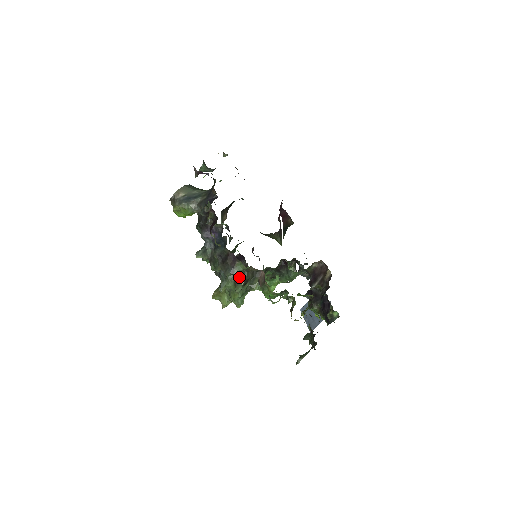
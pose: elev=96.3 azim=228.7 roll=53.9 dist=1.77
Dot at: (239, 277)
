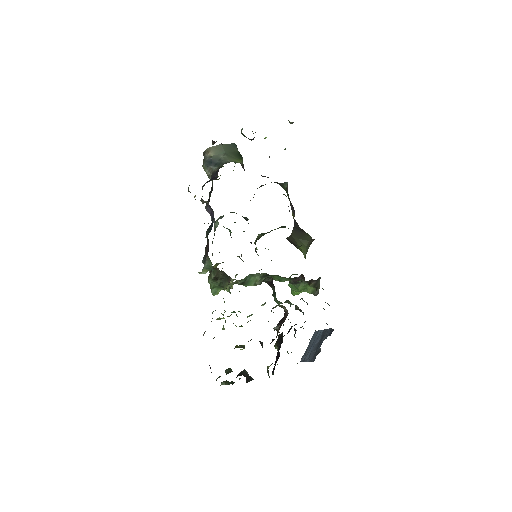
Dot at: (201, 272)
